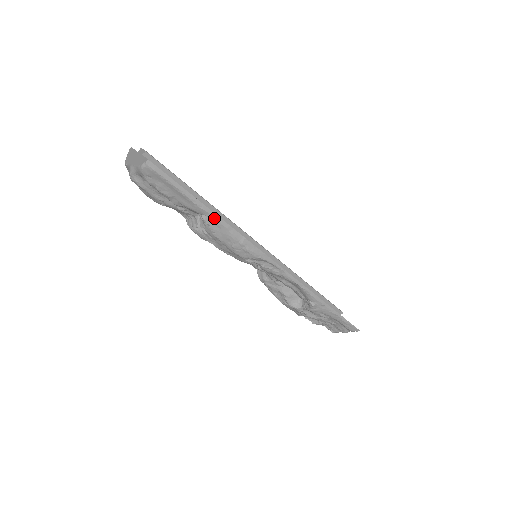
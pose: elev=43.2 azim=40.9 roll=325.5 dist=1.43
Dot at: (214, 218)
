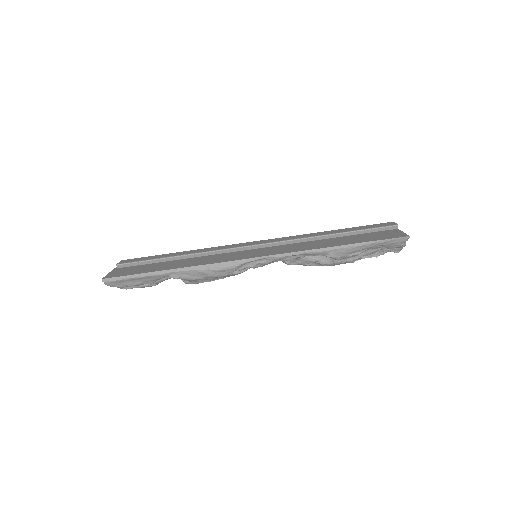
Dot at: (175, 272)
